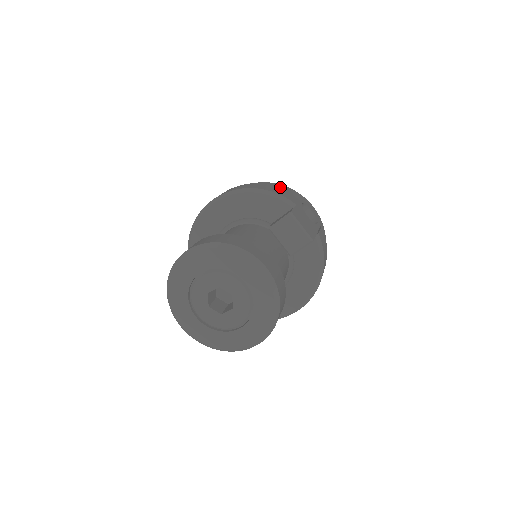
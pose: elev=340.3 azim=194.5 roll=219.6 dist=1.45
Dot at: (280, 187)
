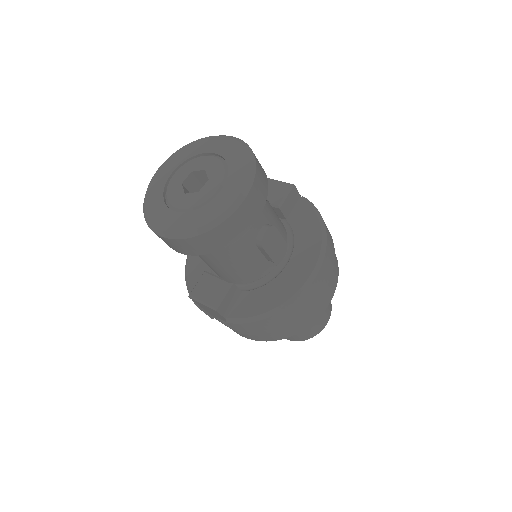
Dot at: occluded
